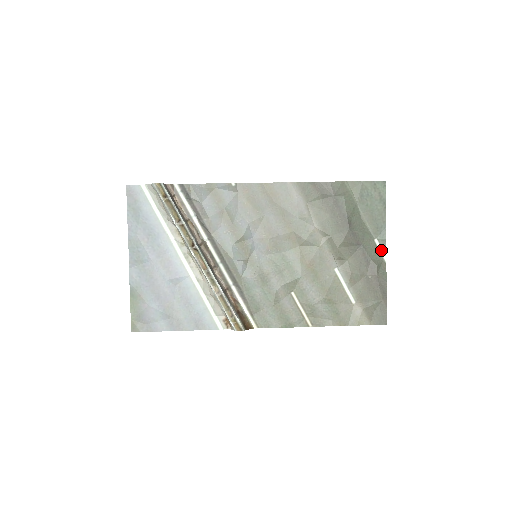
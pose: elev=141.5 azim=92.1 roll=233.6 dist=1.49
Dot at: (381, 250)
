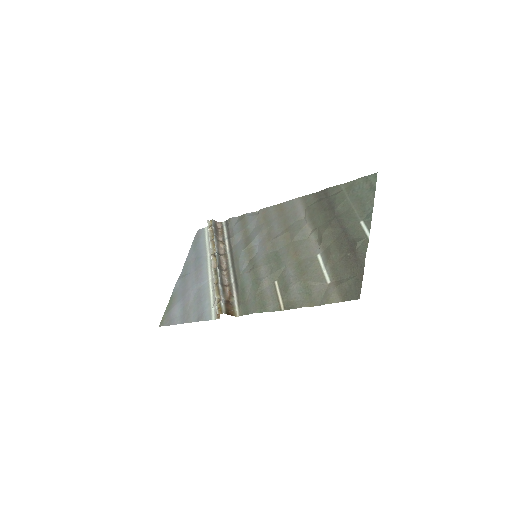
Dot at: (366, 229)
